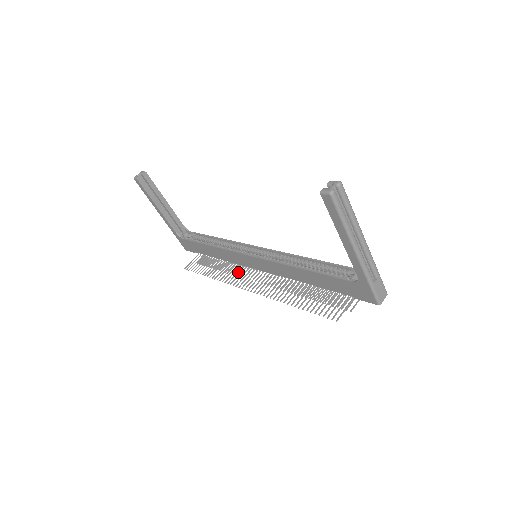
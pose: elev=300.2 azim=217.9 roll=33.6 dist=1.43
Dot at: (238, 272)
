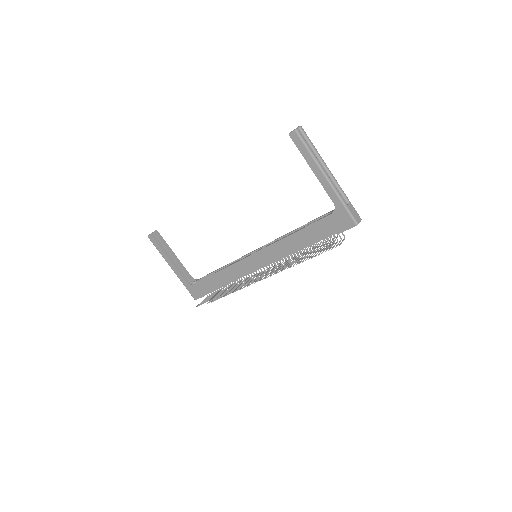
Dot at: occluded
